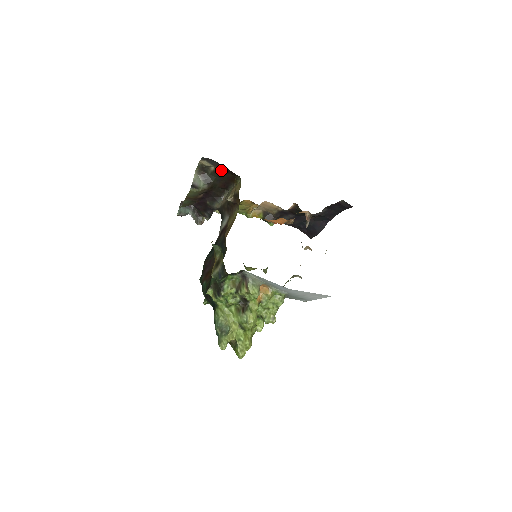
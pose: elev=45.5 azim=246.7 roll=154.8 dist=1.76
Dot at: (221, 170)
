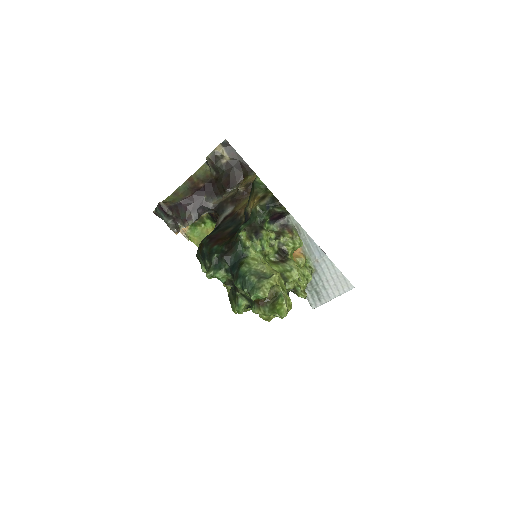
Dot at: (233, 164)
